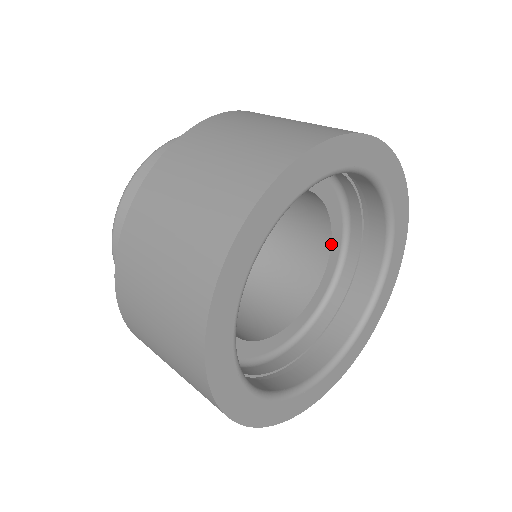
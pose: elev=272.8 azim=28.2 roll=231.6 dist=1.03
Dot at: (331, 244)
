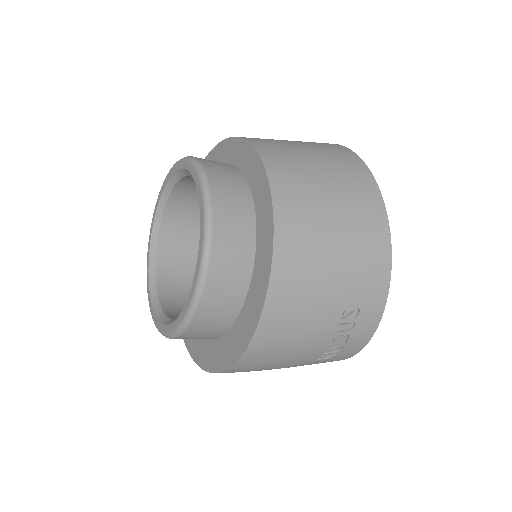
Dot at: occluded
